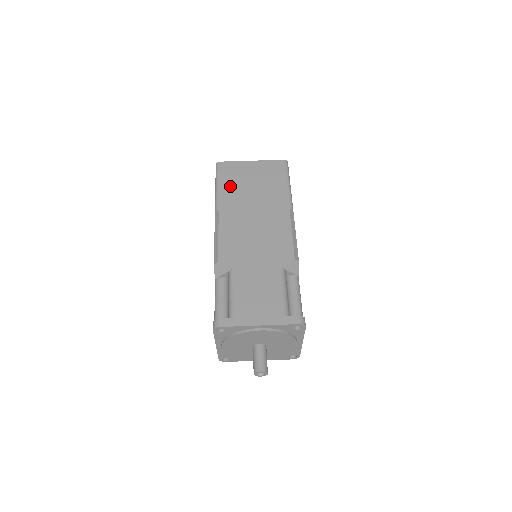
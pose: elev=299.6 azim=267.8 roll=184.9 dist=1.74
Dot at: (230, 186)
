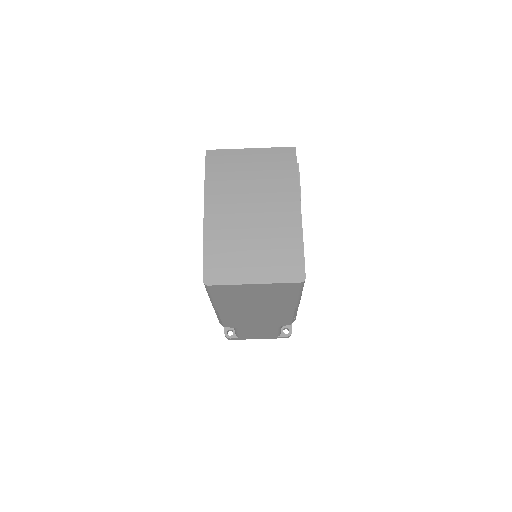
Dot at: (227, 300)
